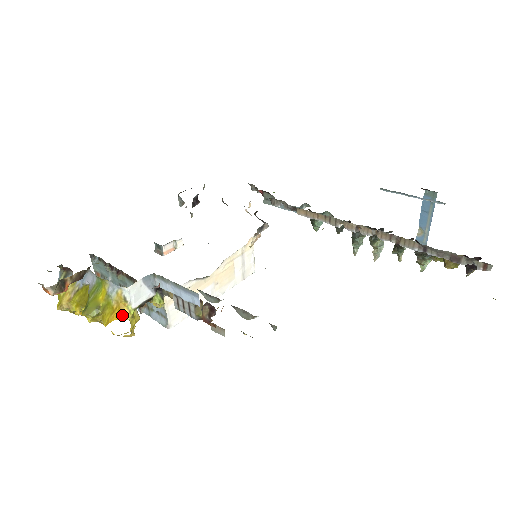
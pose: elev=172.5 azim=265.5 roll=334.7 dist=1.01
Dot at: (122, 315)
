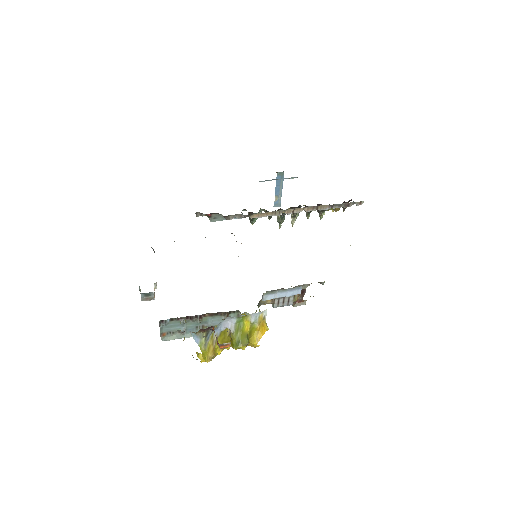
Dot at: (265, 329)
